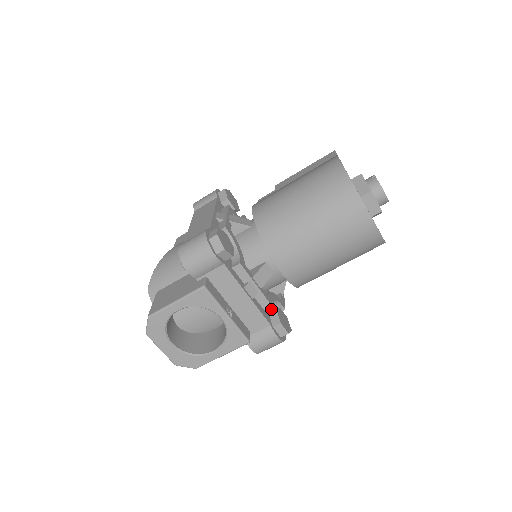
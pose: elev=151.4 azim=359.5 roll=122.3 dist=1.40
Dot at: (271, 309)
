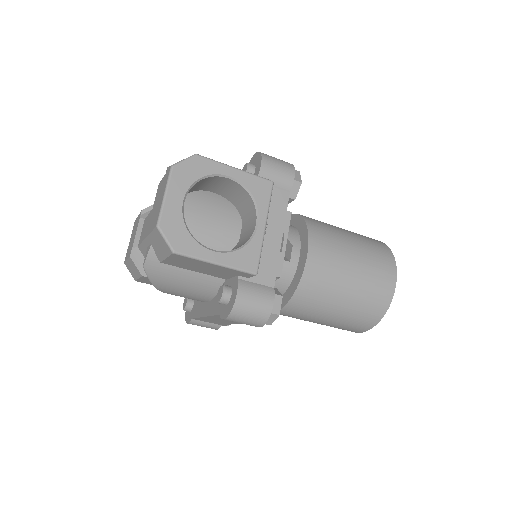
Dot at: occluded
